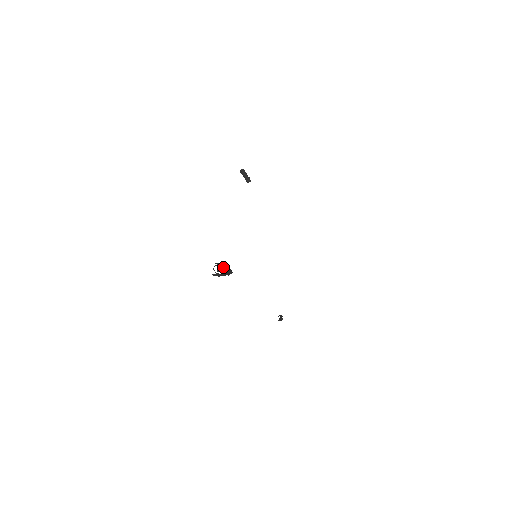
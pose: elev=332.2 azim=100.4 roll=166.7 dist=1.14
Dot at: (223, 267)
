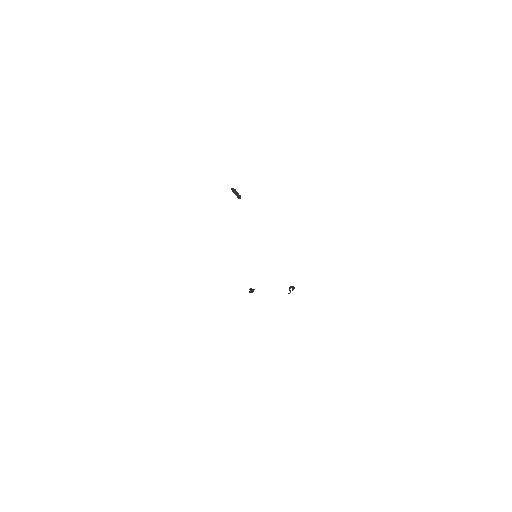
Dot at: (294, 288)
